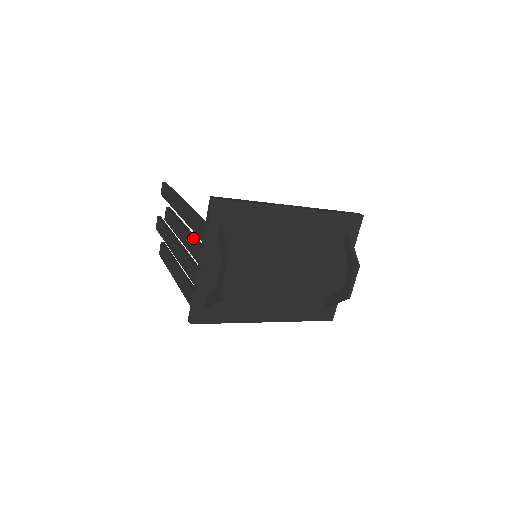
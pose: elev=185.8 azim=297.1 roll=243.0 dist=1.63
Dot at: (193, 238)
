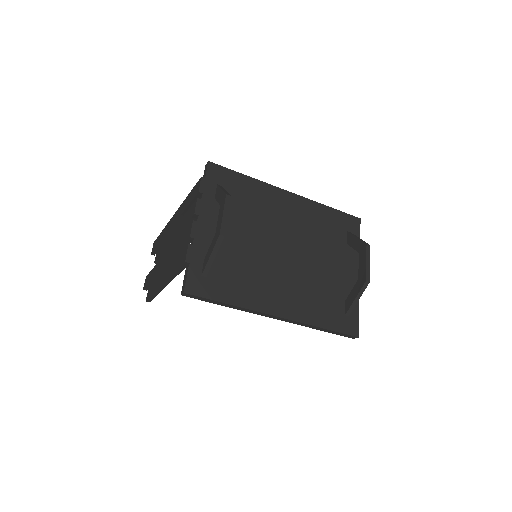
Dot at: (188, 209)
